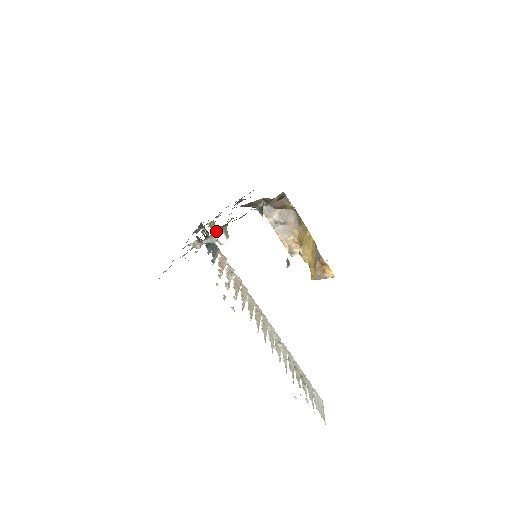
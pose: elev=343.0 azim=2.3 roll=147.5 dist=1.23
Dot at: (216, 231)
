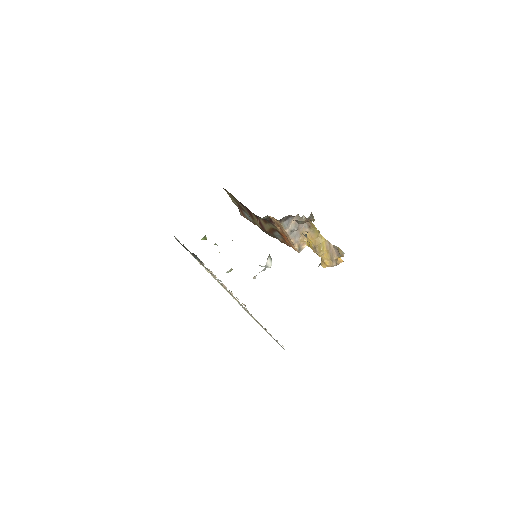
Dot at: (267, 260)
